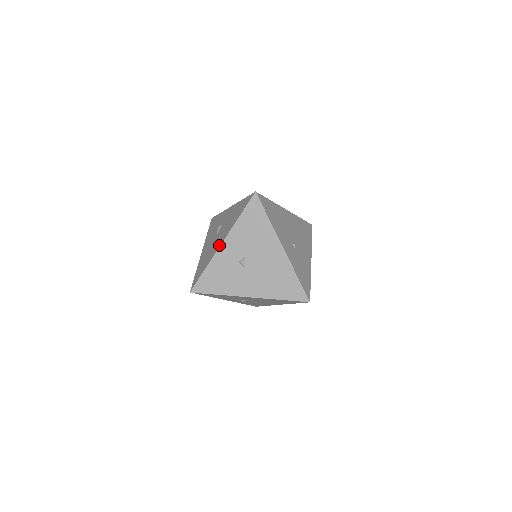
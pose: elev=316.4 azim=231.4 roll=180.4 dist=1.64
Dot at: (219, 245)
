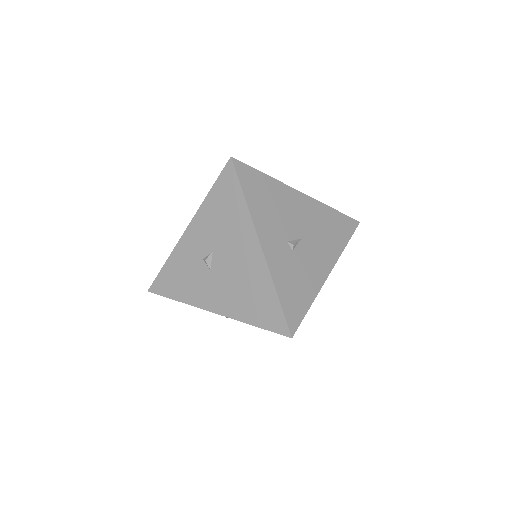
Dot at: (184, 232)
